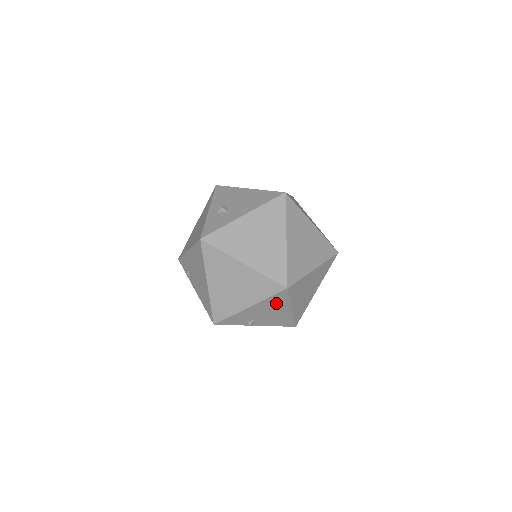
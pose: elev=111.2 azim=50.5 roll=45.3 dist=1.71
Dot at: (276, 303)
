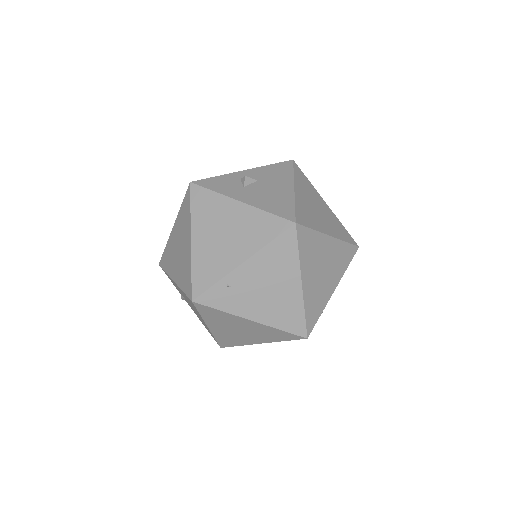
Dot at: occluded
